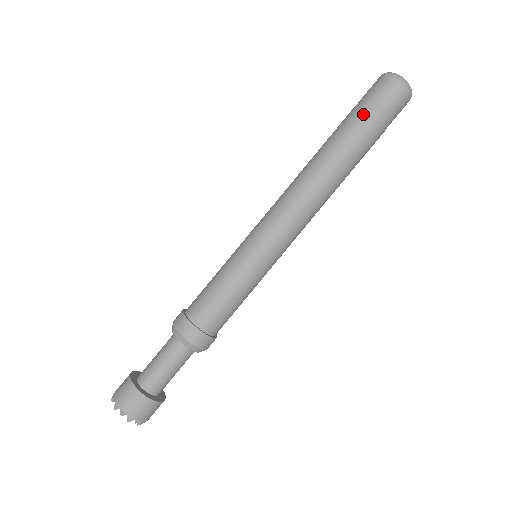
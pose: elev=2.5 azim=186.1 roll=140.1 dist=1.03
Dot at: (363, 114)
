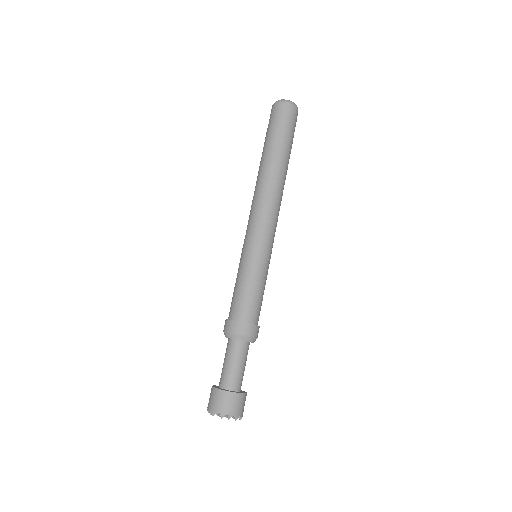
Dot at: (281, 132)
